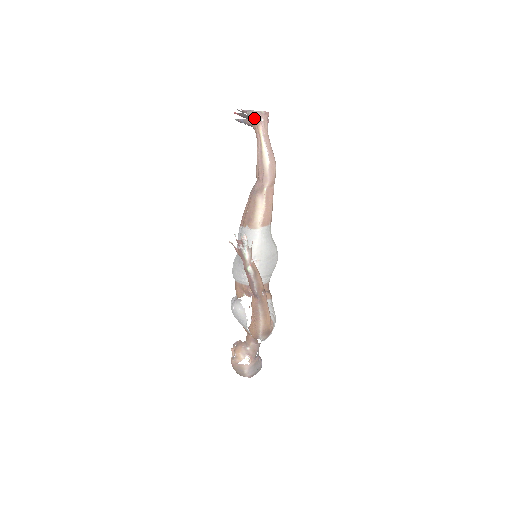
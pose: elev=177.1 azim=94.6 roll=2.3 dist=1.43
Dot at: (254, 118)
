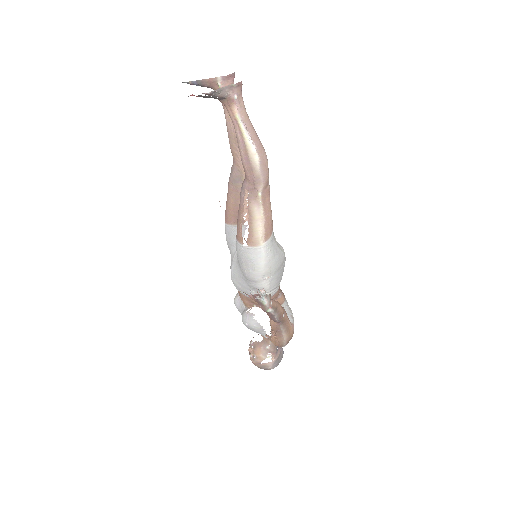
Dot at: (223, 97)
